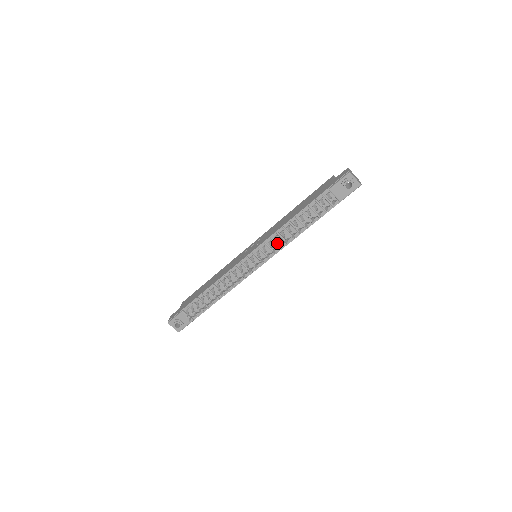
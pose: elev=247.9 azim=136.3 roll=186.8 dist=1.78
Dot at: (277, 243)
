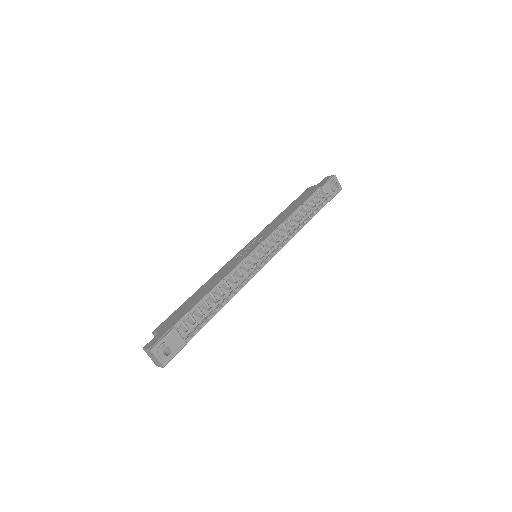
Dot at: occluded
